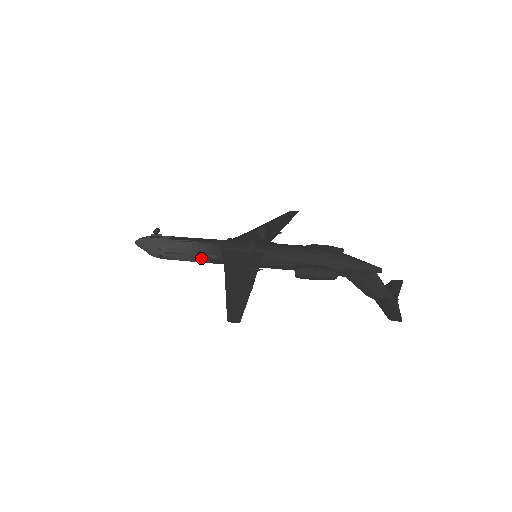
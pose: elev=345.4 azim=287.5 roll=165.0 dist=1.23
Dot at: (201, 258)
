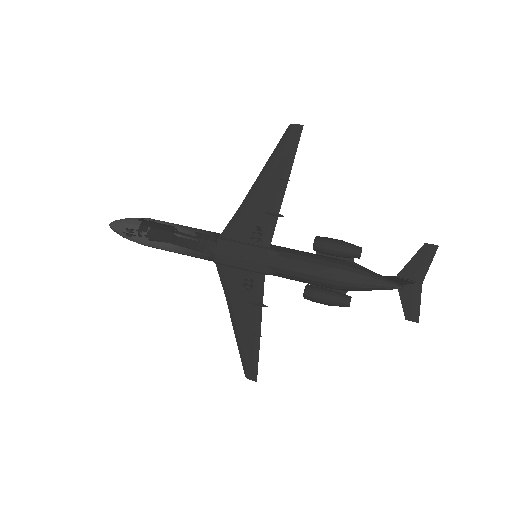
Dot at: occluded
